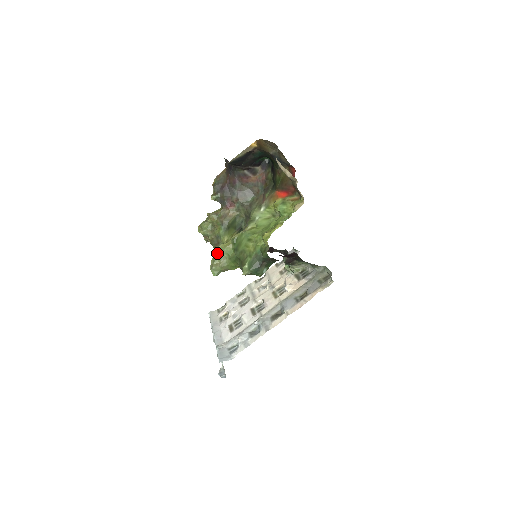
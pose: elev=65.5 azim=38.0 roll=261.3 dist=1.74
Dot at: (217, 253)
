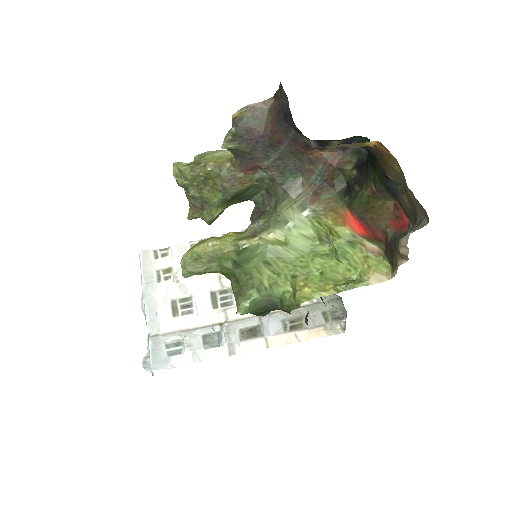
Dot at: (203, 253)
